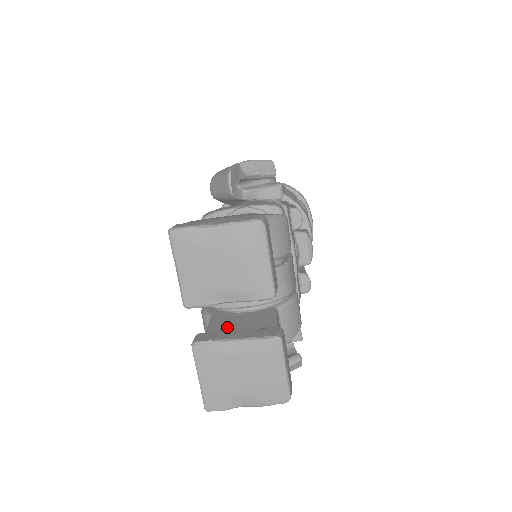
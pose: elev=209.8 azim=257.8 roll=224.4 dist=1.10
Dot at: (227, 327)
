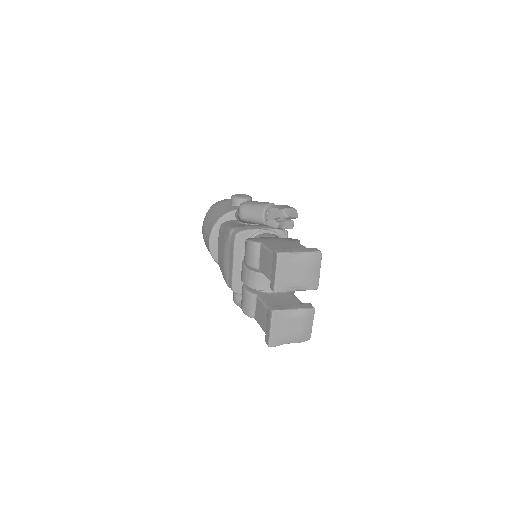
Dot at: (275, 302)
